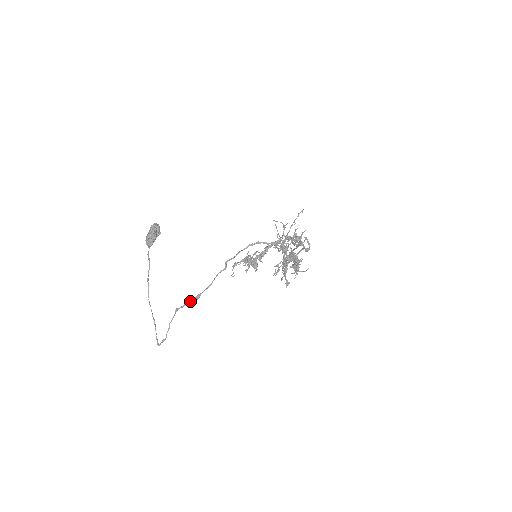
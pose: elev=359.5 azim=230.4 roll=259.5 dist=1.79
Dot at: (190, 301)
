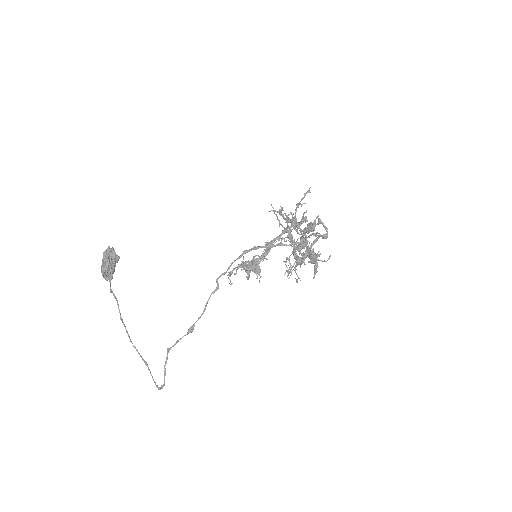
Dot at: (182, 337)
